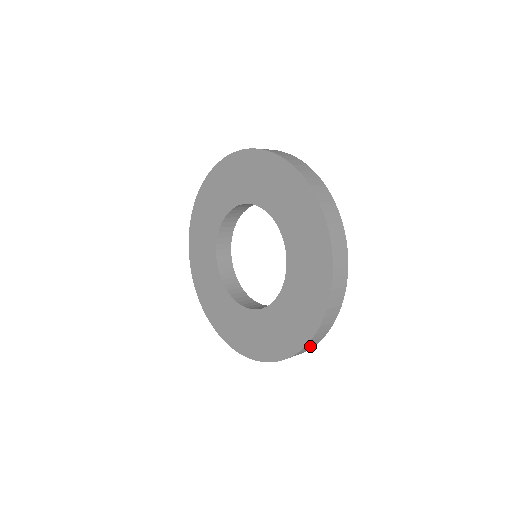
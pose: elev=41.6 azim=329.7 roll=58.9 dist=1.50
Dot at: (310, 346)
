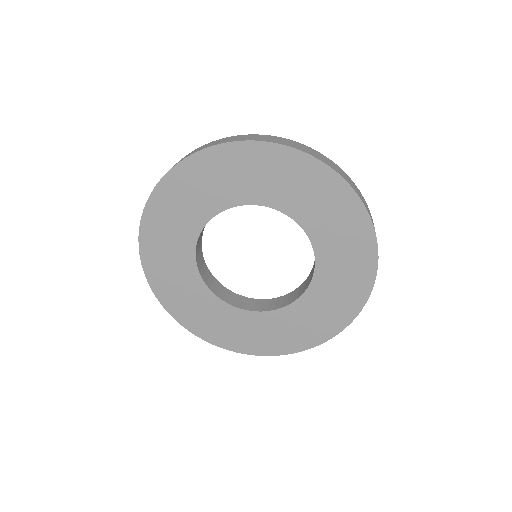
Dot at: occluded
